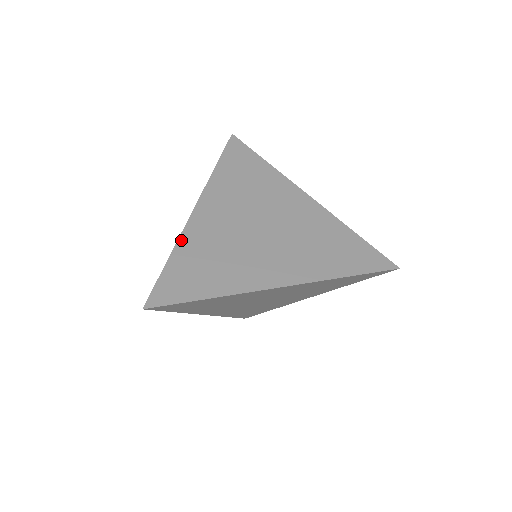
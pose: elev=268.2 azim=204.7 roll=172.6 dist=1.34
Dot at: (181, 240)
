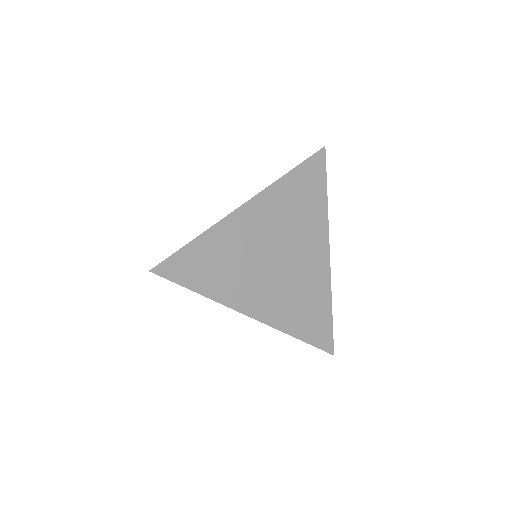
Dot at: (216, 227)
